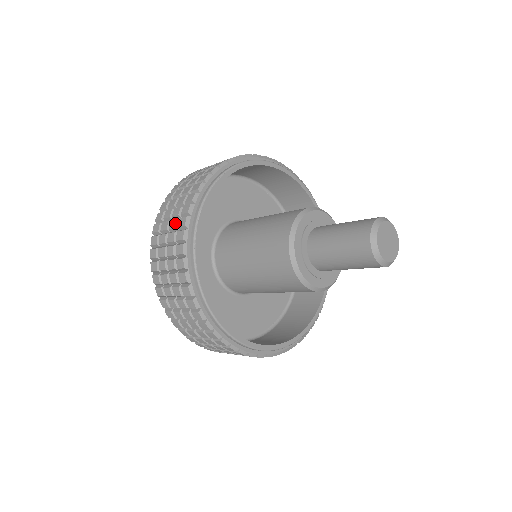
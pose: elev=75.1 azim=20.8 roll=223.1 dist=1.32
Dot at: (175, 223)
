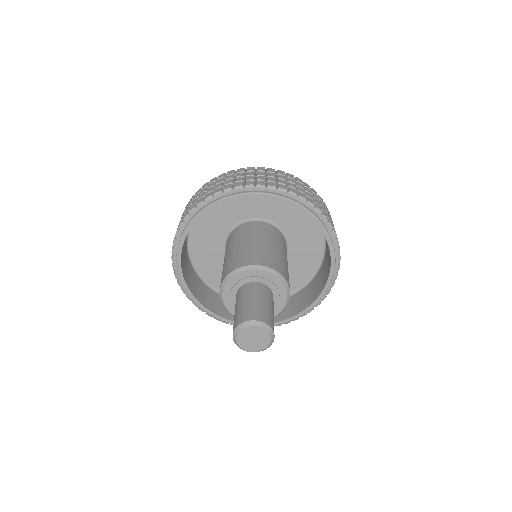
Dot at: occluded
